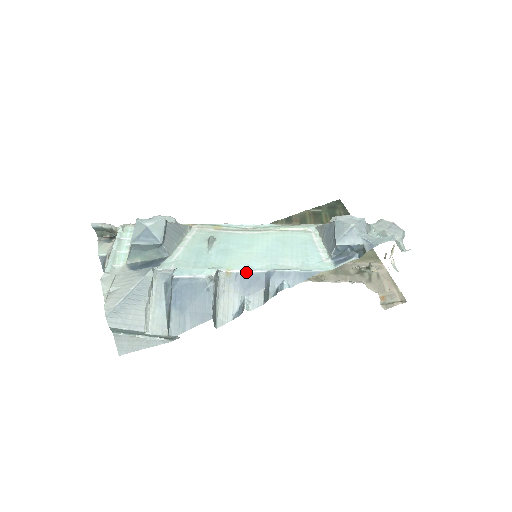
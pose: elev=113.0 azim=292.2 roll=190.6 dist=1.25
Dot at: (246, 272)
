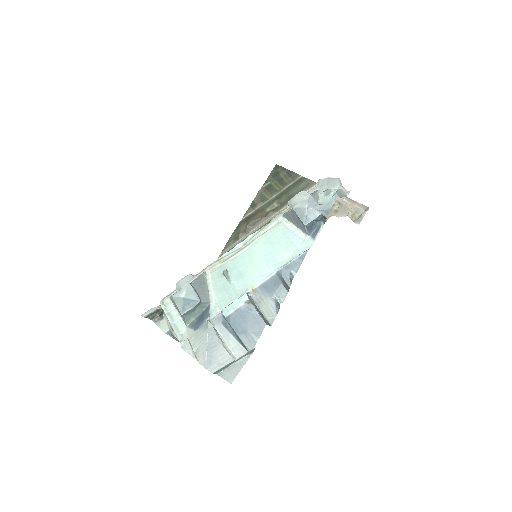
Dot at: (264, 282)
